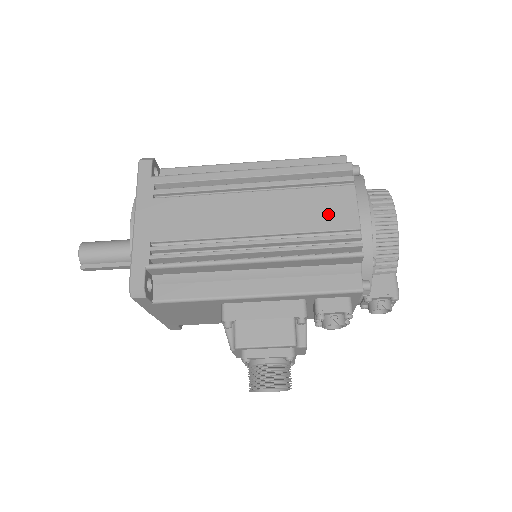
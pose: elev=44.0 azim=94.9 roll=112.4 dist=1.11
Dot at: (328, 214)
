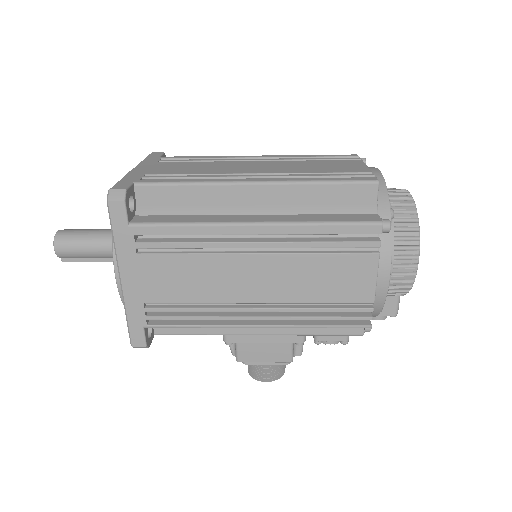
Dot at: (342, 286)
